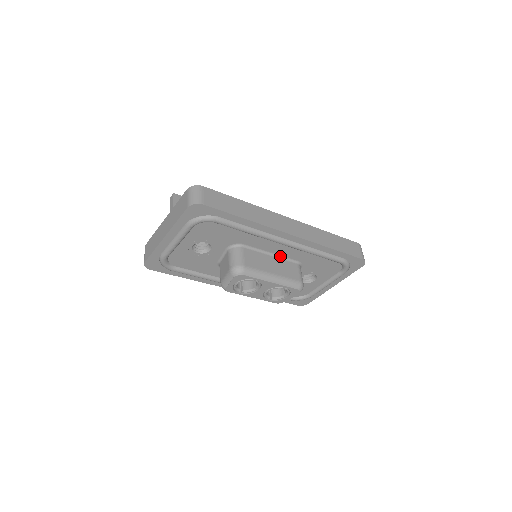
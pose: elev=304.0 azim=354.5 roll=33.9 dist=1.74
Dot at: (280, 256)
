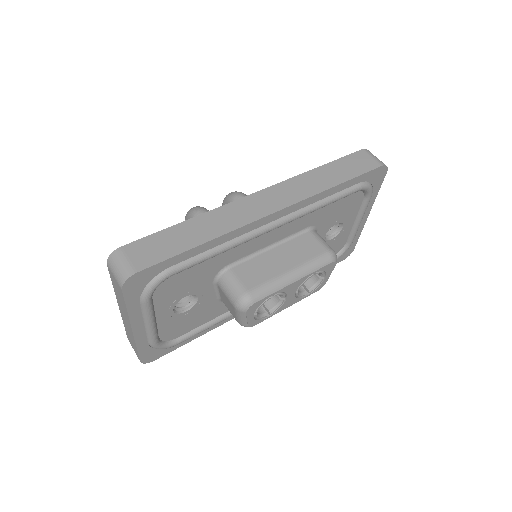
Dot at: (282, 240)
